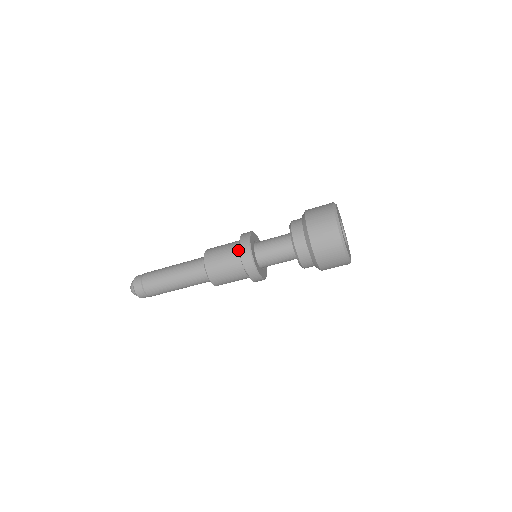
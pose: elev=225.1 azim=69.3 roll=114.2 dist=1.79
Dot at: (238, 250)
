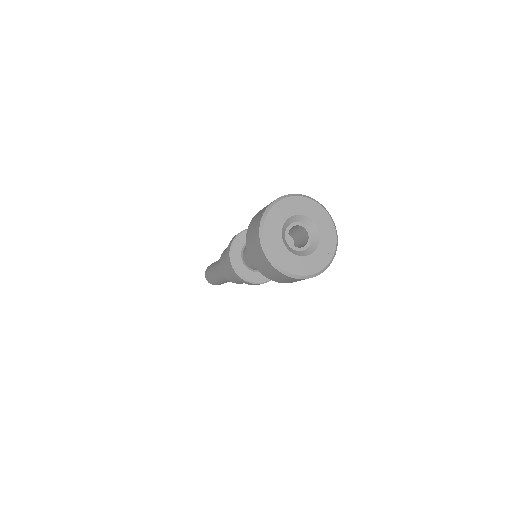
Dot at: occluded
